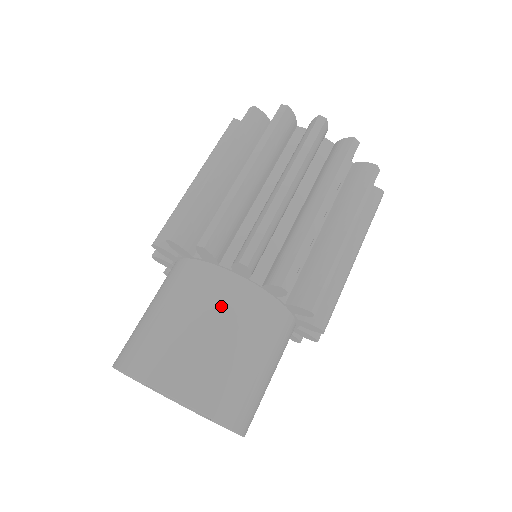
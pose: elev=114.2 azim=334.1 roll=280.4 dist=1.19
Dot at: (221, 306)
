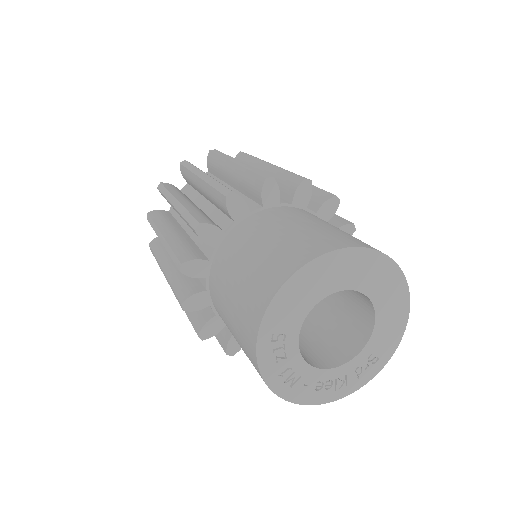
Dot at: occluded
